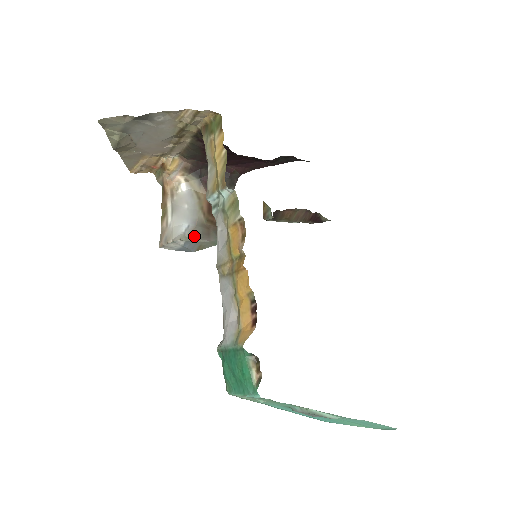
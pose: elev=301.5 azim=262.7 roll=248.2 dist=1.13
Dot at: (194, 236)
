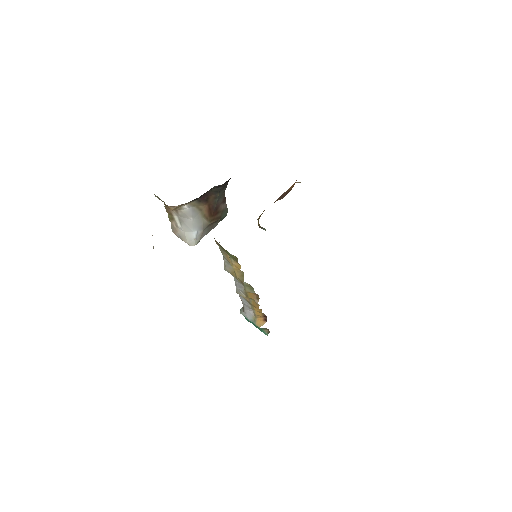
Dot at: (203, 236)
